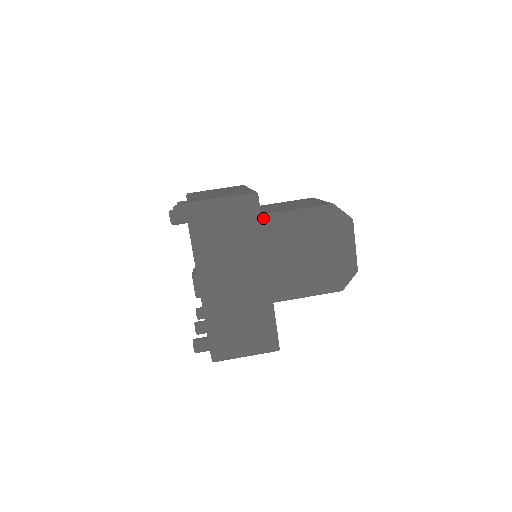
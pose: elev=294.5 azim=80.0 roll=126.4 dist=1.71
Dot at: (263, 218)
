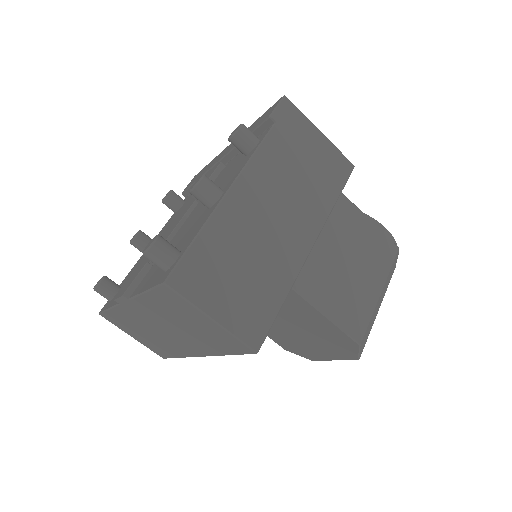
Dot at: occluded
